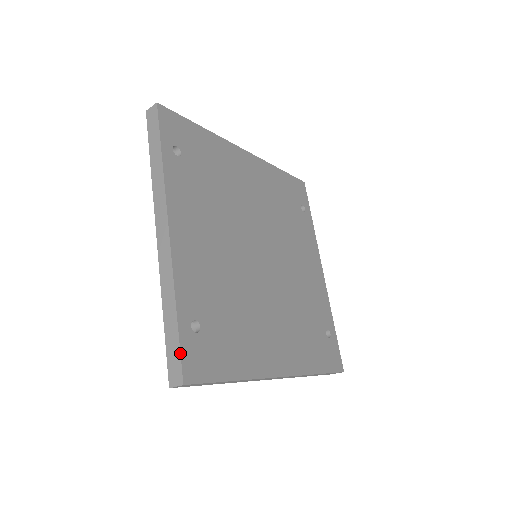
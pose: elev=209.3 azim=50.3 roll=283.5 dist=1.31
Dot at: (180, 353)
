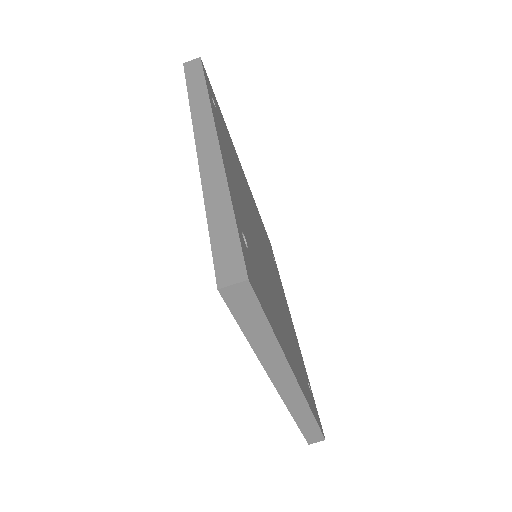
Dot at: (241, 245)
